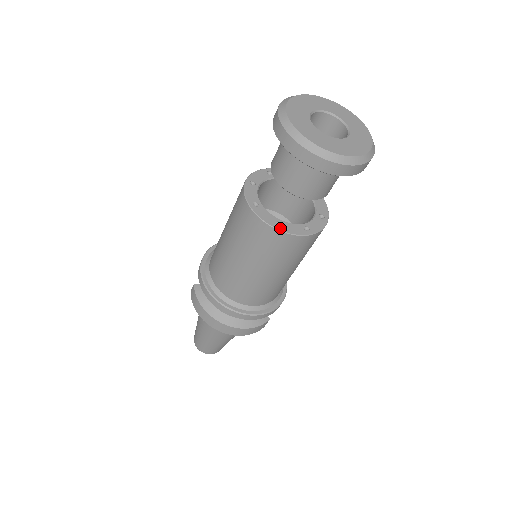
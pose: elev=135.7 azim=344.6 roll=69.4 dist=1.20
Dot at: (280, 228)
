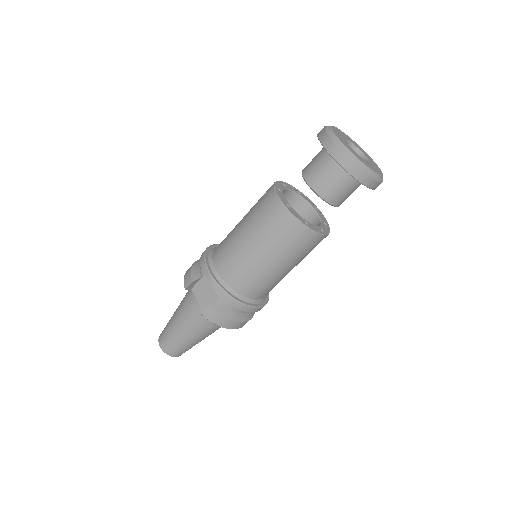
Dot at: (325, 233)
